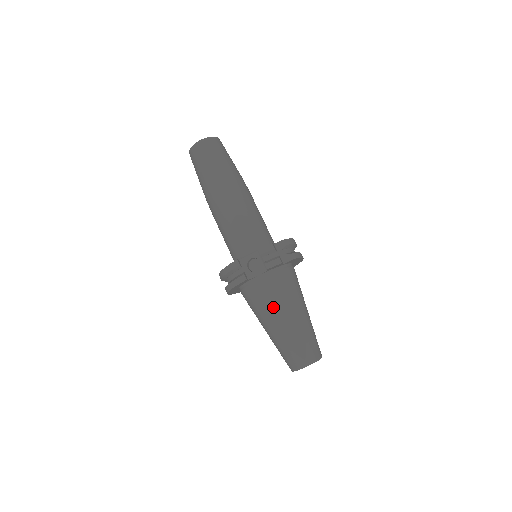
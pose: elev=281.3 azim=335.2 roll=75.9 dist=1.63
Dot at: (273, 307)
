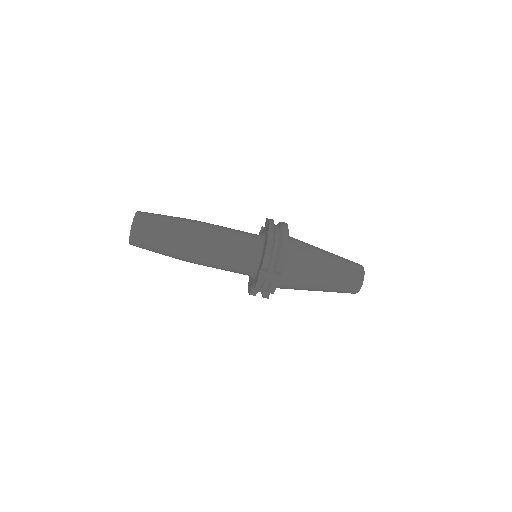
Dot at: occluded
